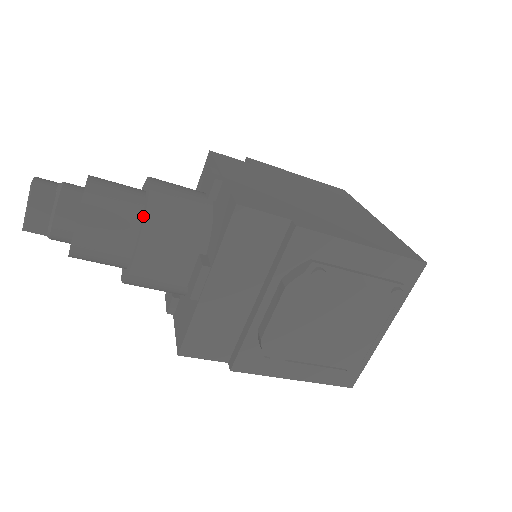
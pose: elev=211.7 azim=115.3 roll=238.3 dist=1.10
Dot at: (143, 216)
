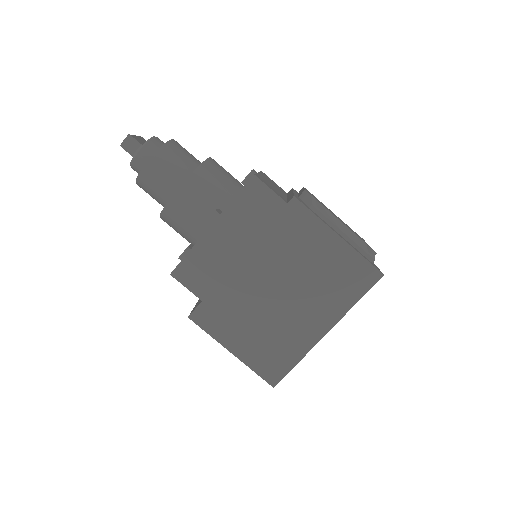
Dot at: occluded
